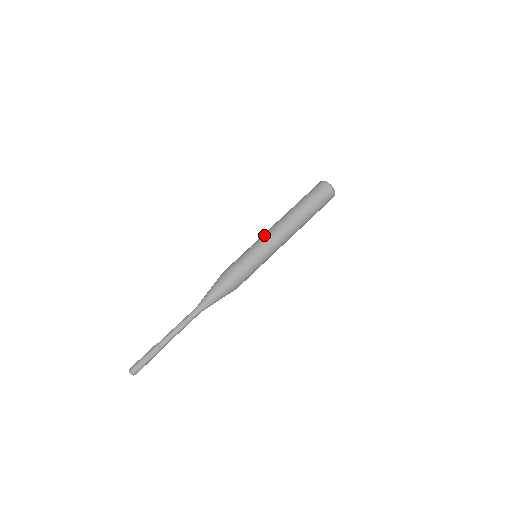
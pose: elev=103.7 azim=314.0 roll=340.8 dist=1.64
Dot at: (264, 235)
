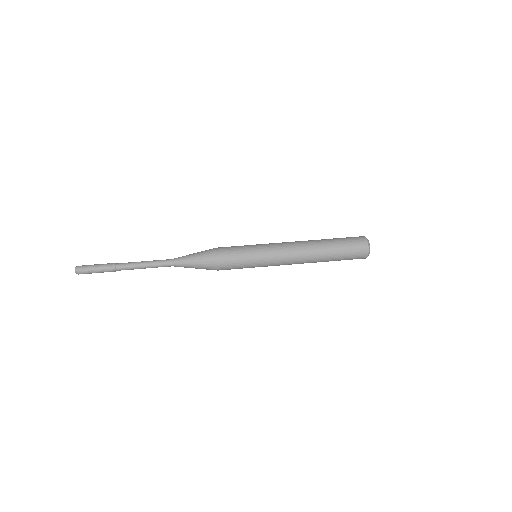
Dot at: occluded
